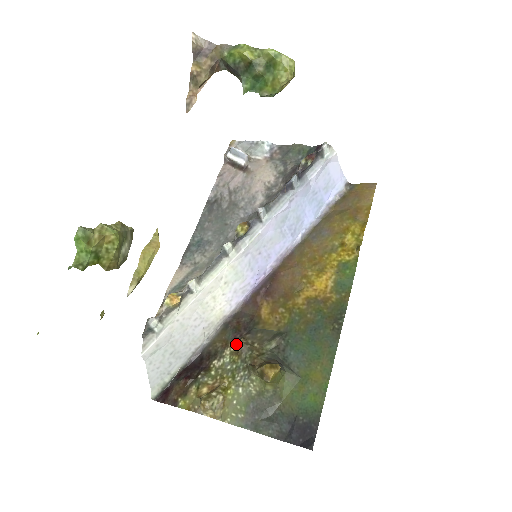
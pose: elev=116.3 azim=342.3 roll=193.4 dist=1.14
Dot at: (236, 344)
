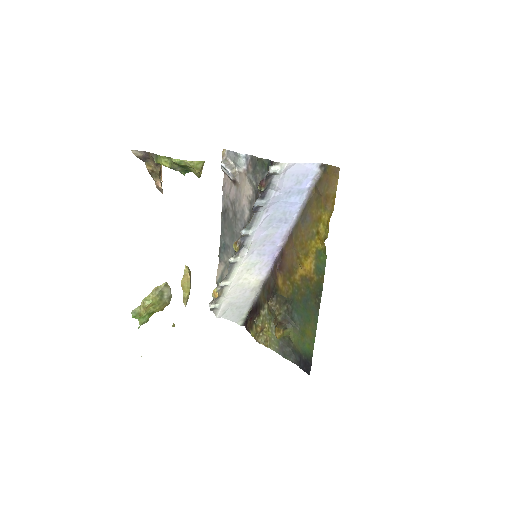
Dot at: (268, 304)
